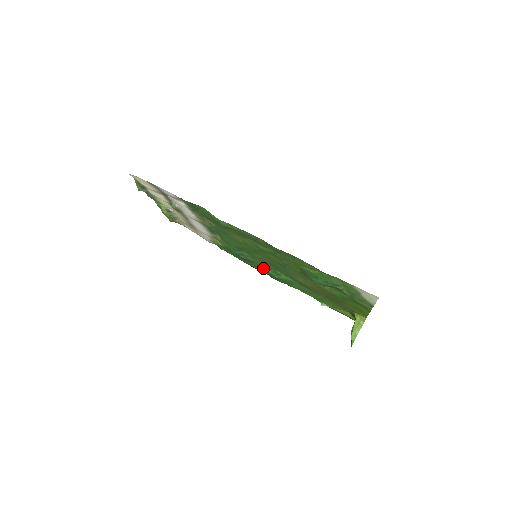
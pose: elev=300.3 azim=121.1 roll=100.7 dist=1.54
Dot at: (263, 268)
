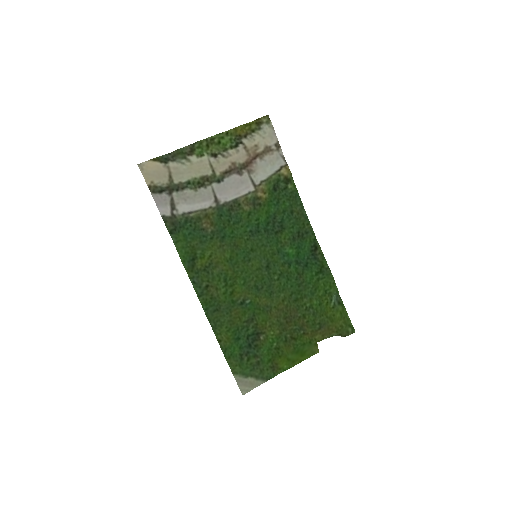
Dot at: (290, 243)
